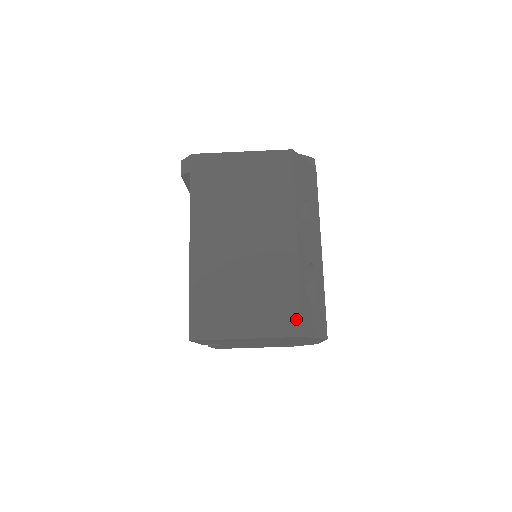
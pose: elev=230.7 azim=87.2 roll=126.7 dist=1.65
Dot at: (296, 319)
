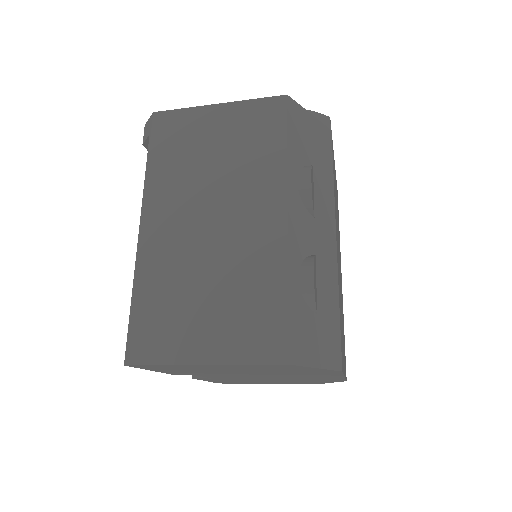
Dot at: (280, 336)
